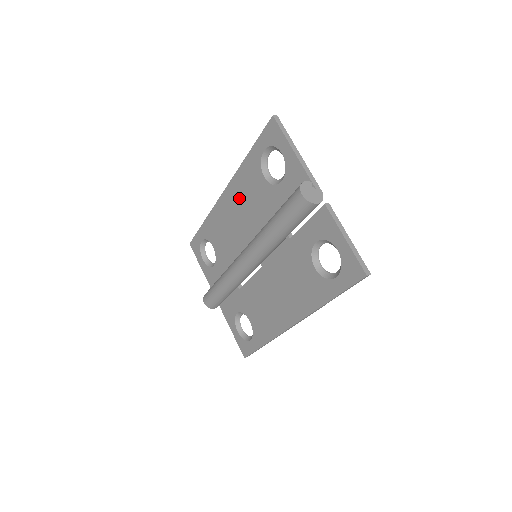
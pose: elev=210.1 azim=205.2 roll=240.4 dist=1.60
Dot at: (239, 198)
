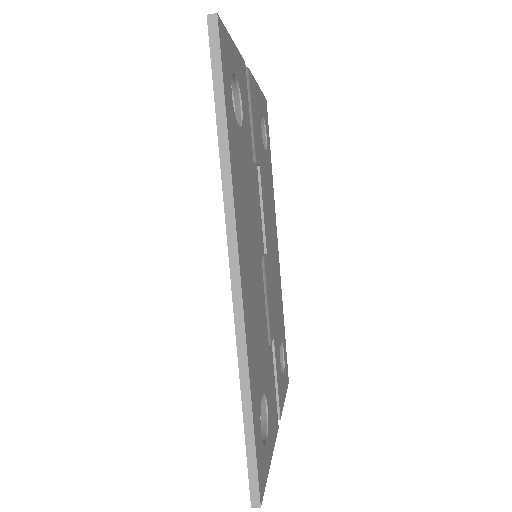
Dot at: occluded
